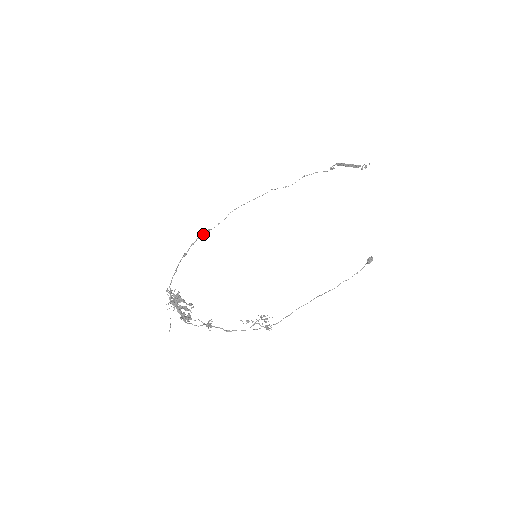
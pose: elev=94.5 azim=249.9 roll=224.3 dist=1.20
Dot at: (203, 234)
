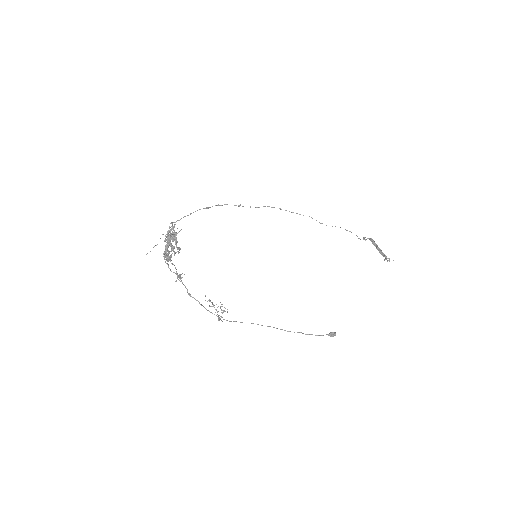
Dot at: occluded
